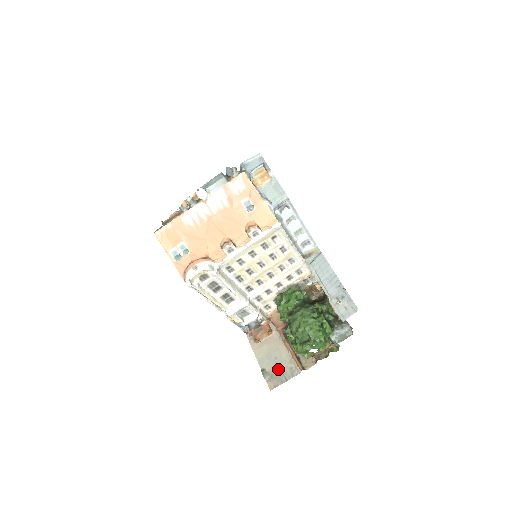
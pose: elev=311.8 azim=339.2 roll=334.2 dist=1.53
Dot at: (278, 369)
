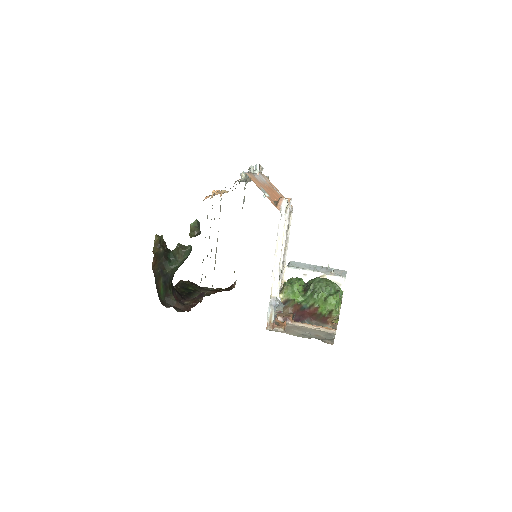
Dot at: (320, 336)
